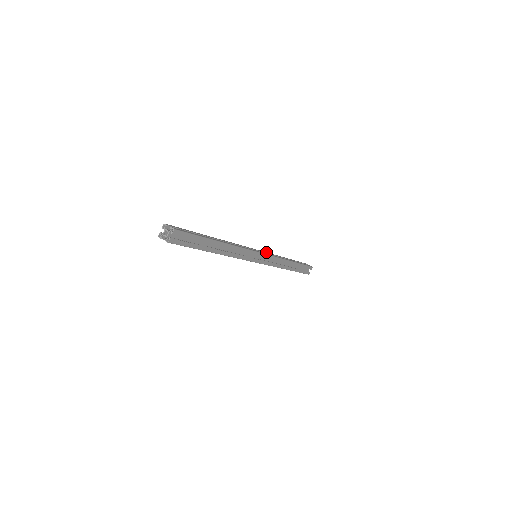
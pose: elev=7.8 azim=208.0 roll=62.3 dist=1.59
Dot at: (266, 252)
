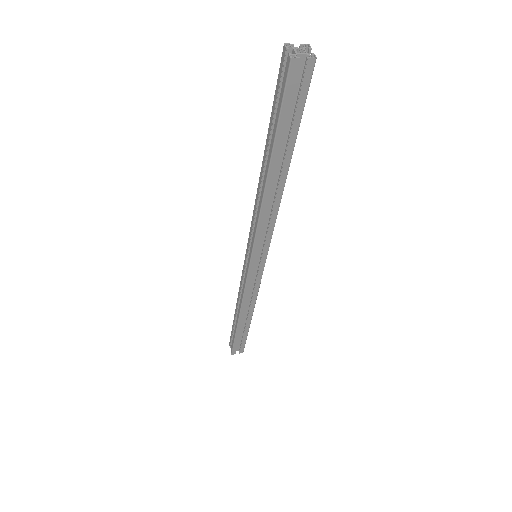
Dot at: occluded
